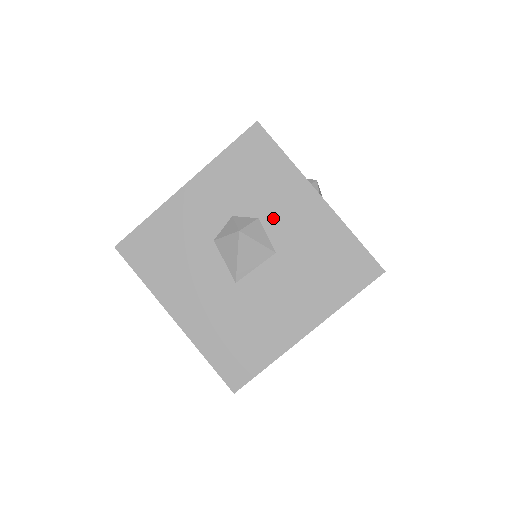
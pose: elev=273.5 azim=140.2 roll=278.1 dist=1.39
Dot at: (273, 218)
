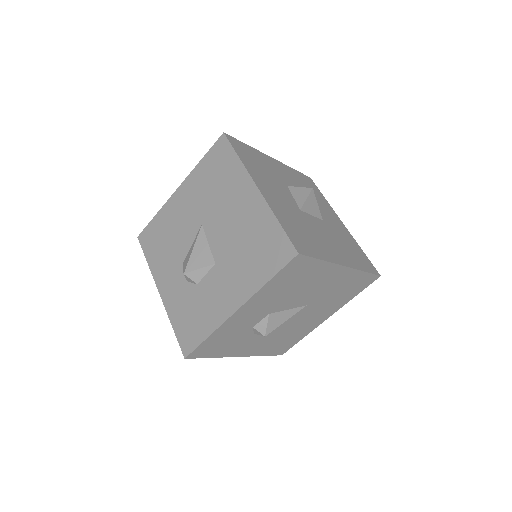
Dot at: (320, 208)
